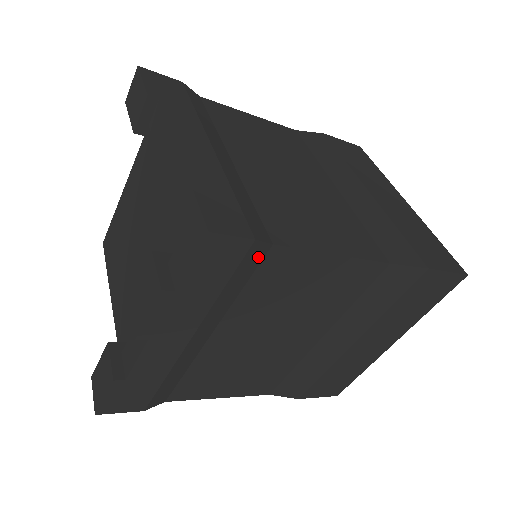
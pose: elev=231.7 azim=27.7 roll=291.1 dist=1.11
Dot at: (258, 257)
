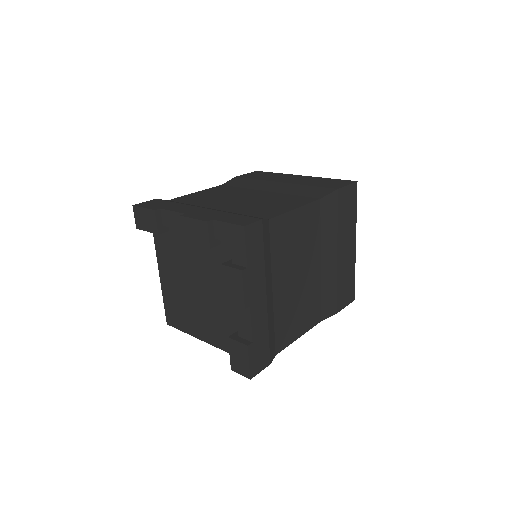
Dot at: (267, 230)
